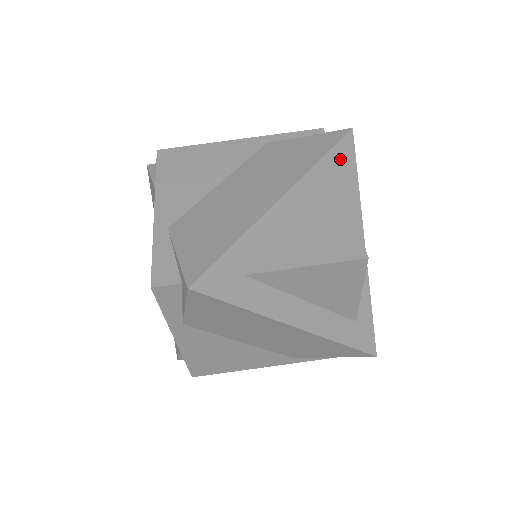
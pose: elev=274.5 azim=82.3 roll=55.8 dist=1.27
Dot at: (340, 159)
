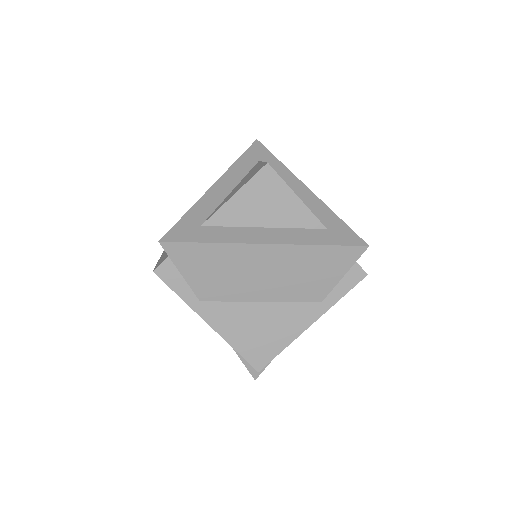
Dot at: (255, 155)
